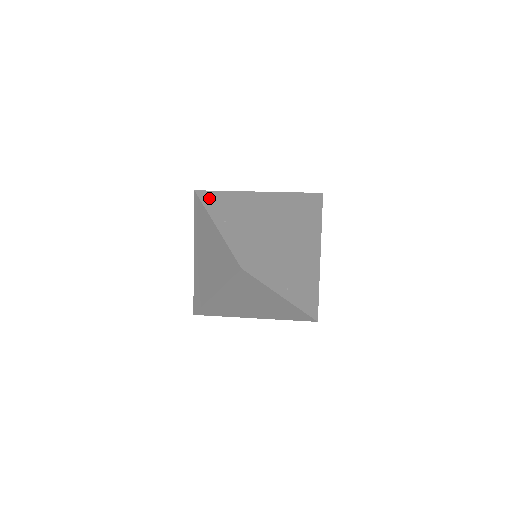
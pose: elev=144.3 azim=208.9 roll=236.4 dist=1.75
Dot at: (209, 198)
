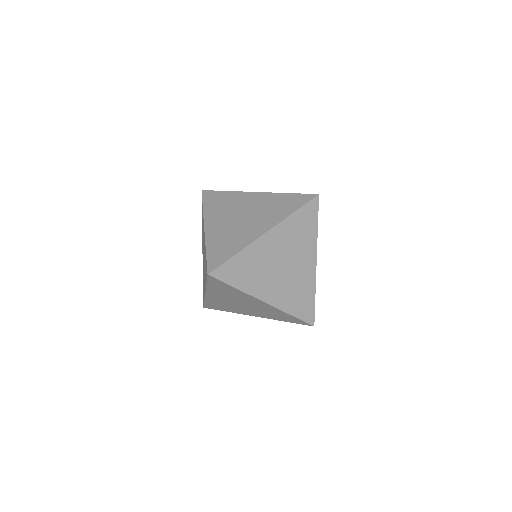
Dot at: occluded
